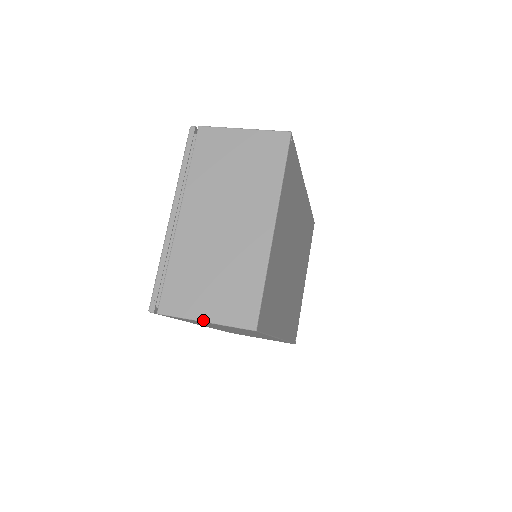
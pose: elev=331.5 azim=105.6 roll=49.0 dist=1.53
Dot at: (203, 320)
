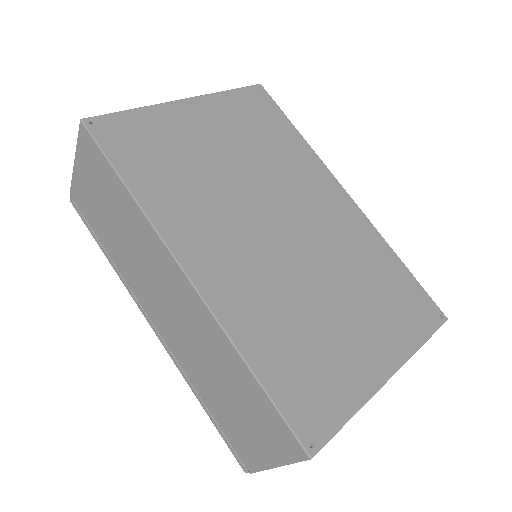
Dot at: (76, 161)
